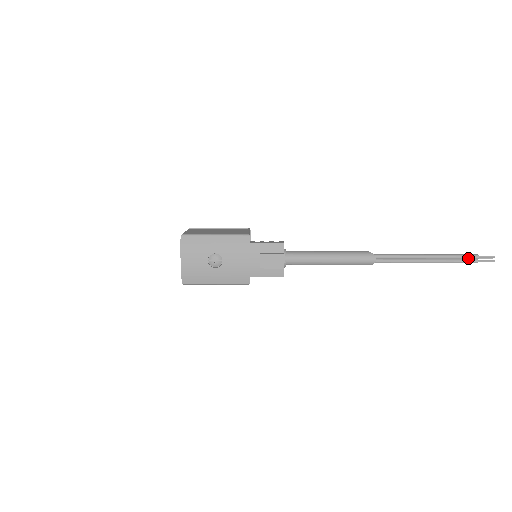
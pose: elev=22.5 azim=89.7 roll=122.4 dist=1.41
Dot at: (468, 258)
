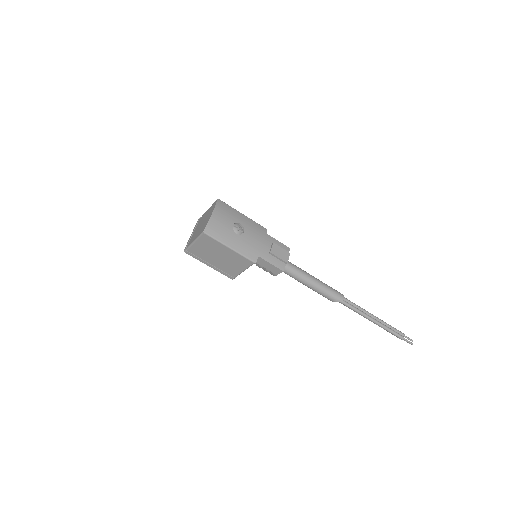
Dot at: (398, 332)
